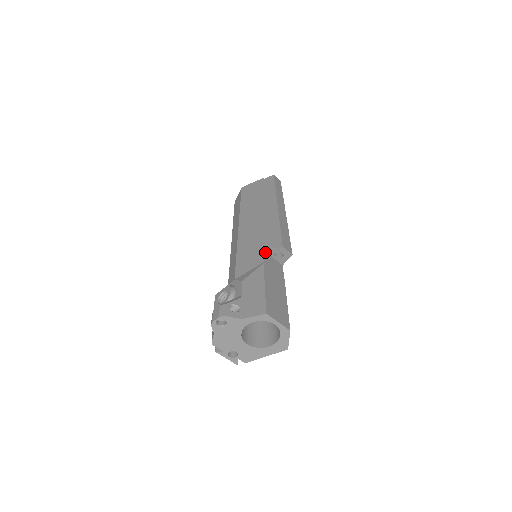
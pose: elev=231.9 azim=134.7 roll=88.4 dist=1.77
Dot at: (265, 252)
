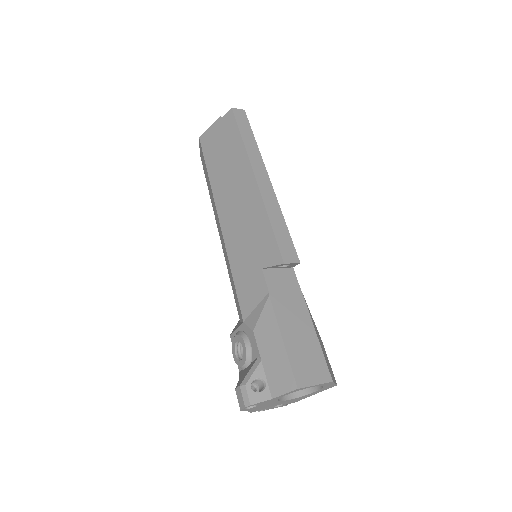
Dot at: (265, 270)
